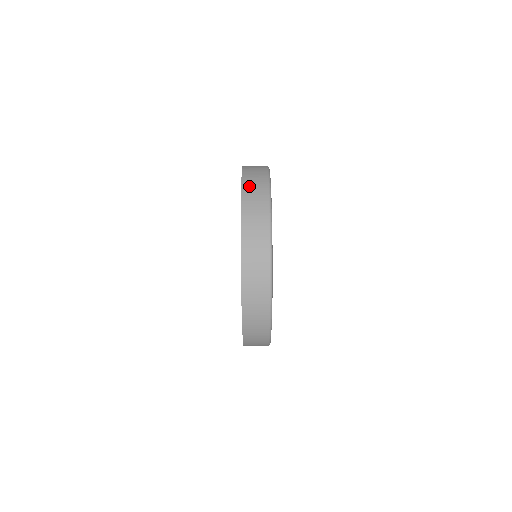
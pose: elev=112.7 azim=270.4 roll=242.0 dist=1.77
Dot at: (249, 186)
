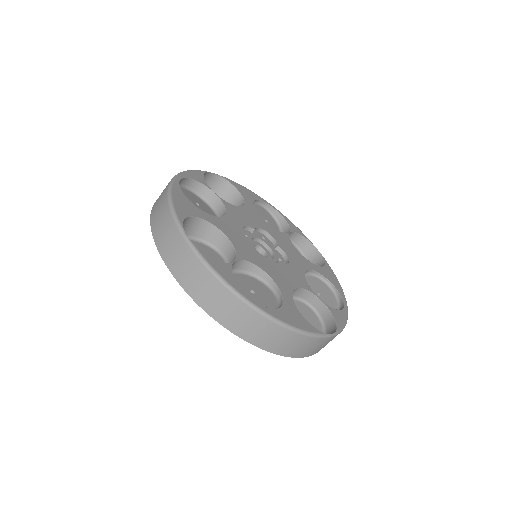
Dot at: (313, 352)
